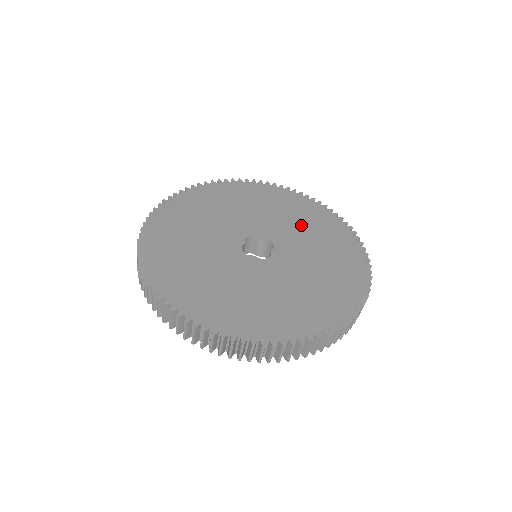
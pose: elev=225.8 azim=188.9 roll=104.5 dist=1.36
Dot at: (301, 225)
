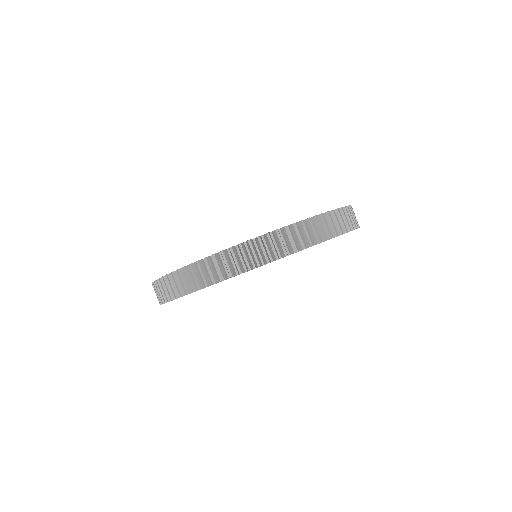
Dot at: occluded
